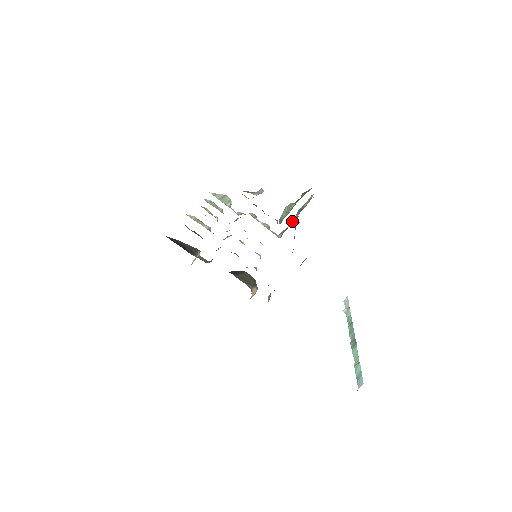
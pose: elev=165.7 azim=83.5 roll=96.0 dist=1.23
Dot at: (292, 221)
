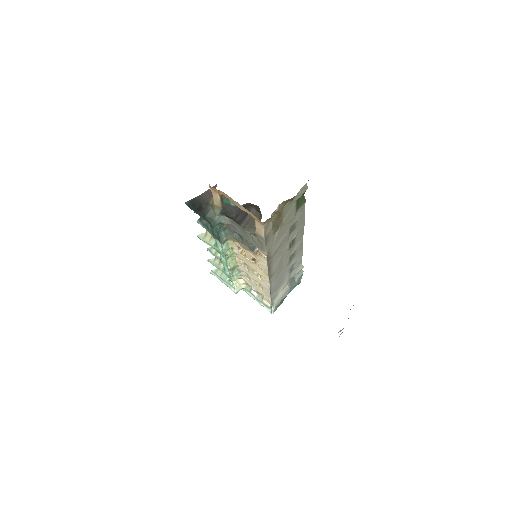
Dot at: (285, 290)
